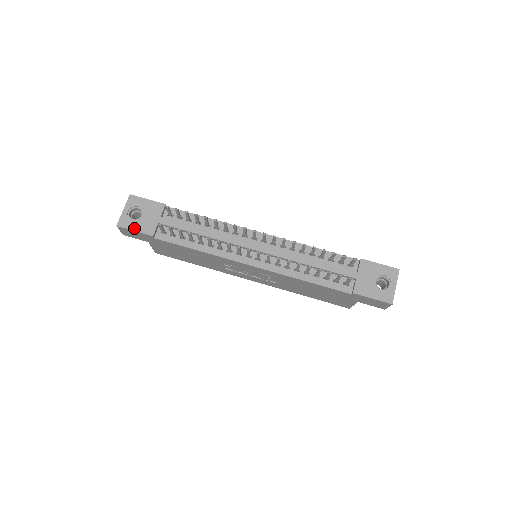
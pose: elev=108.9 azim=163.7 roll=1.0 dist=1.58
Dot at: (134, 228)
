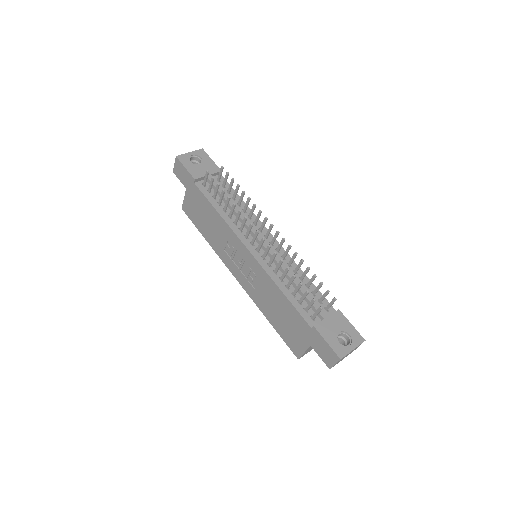
Dot at: (187, 166)
